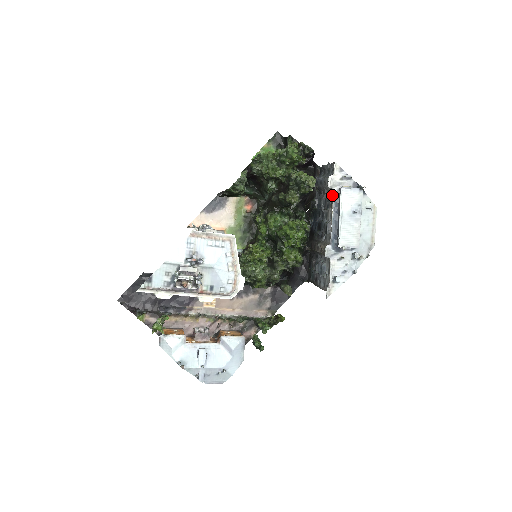
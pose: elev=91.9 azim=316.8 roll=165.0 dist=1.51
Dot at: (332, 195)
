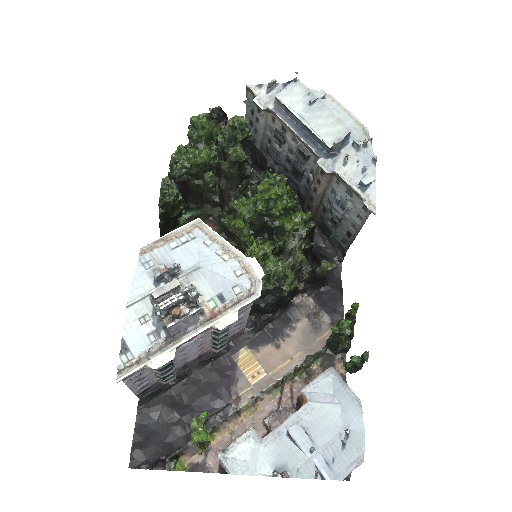
Dot at: (275, 119)
